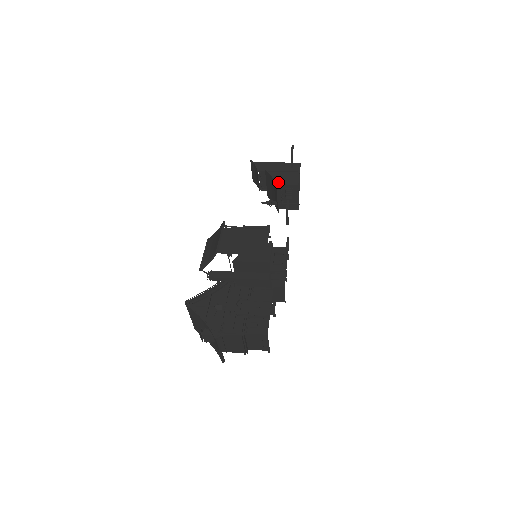
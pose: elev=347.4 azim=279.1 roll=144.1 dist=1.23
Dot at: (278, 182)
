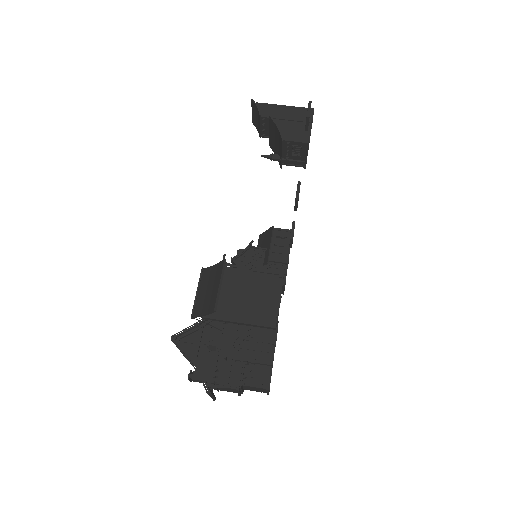
Dot at: (285, 136)
